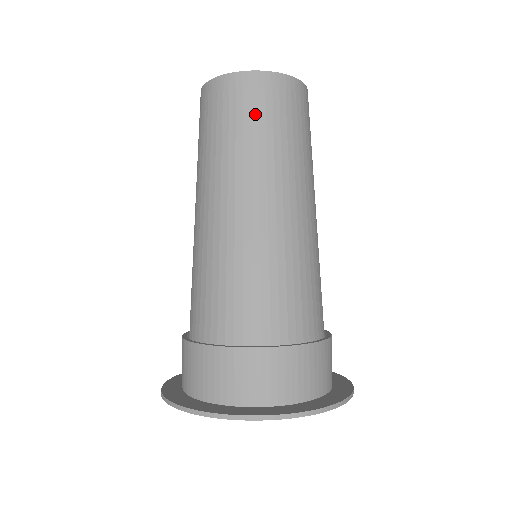
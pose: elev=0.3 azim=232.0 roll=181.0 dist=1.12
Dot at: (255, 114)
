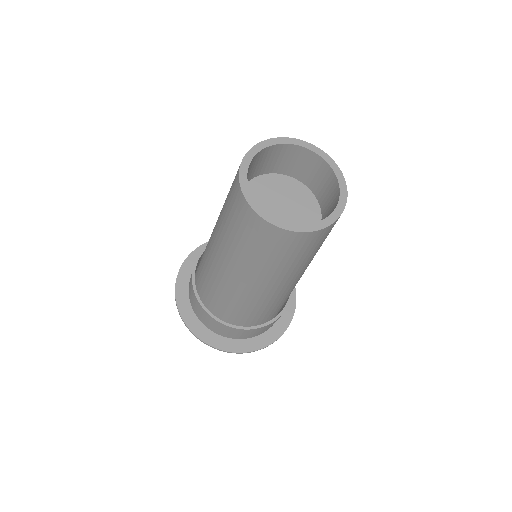
Dot at: (283, 253)
